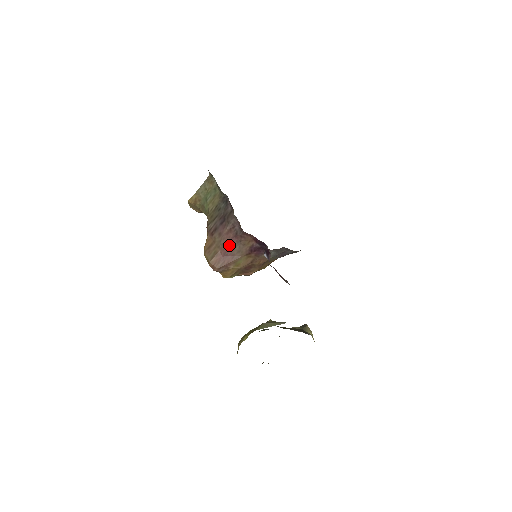
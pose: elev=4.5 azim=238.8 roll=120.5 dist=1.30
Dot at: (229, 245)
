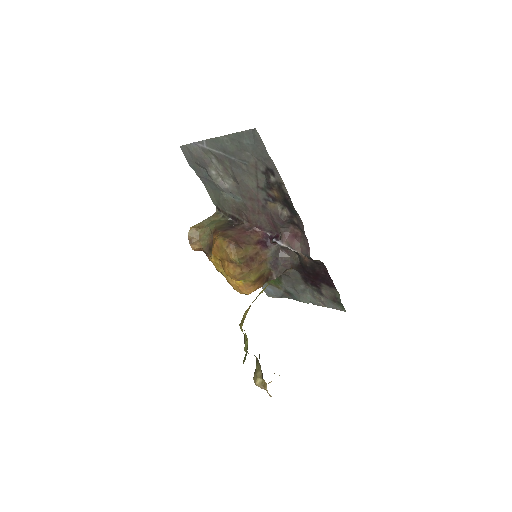
Dot at: (241, 235)
